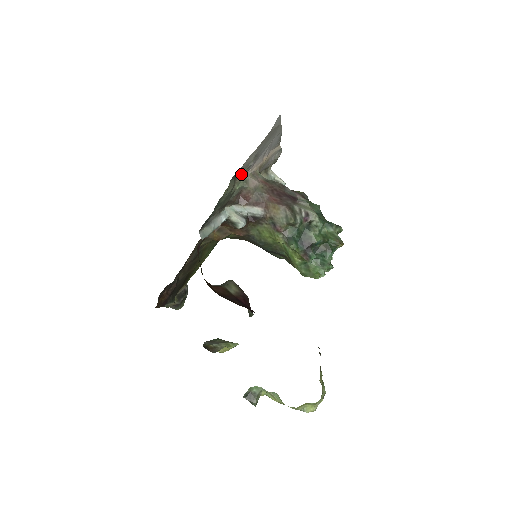
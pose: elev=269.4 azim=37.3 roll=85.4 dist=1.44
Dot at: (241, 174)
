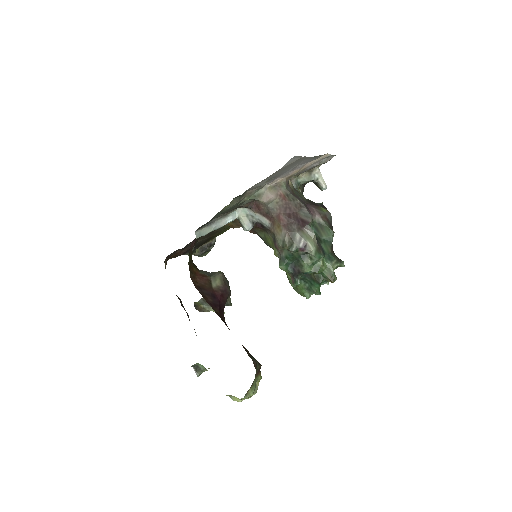
Dot at: (252, 191)
